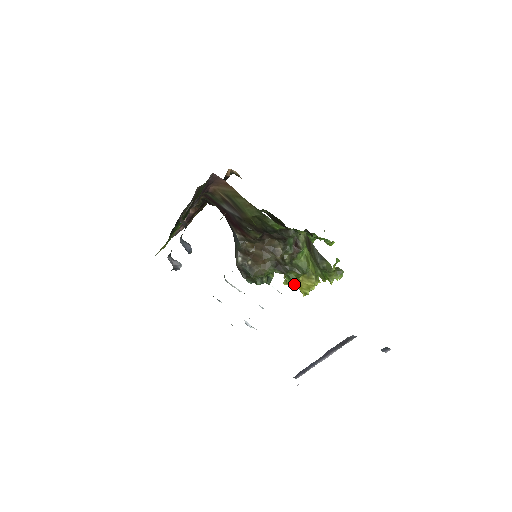
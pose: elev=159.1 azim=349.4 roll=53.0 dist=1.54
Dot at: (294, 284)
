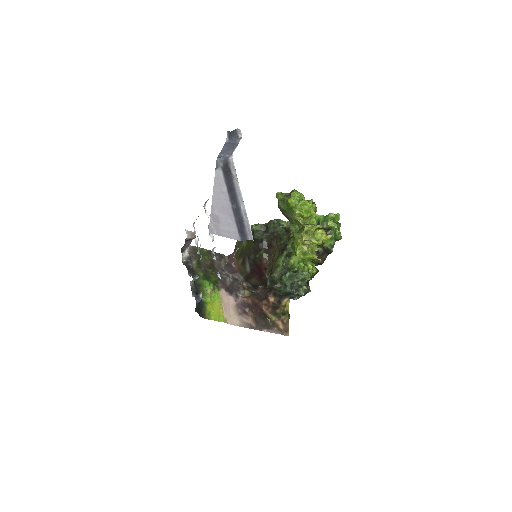
Dot at: (298, 246)
